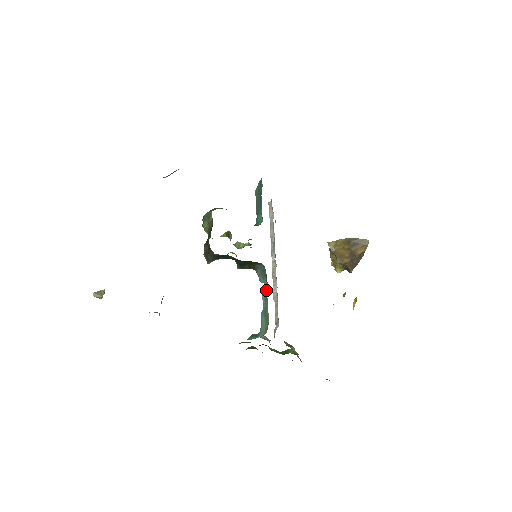
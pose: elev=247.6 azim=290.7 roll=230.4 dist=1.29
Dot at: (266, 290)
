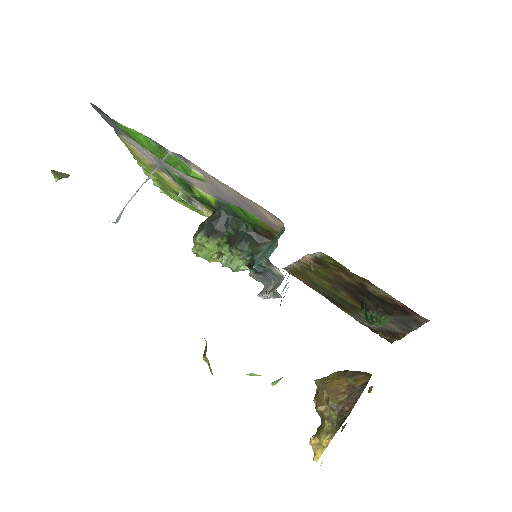
Dot at: occluded
